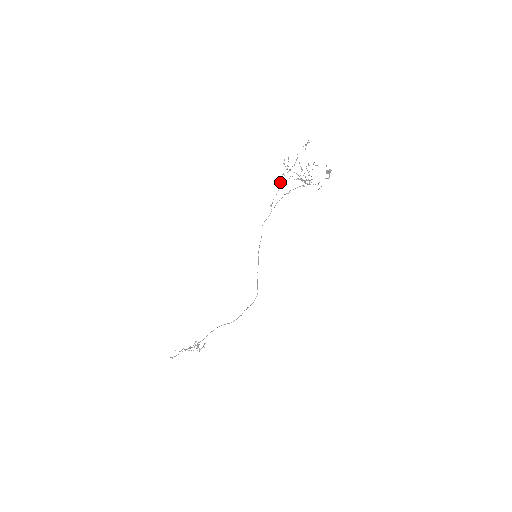
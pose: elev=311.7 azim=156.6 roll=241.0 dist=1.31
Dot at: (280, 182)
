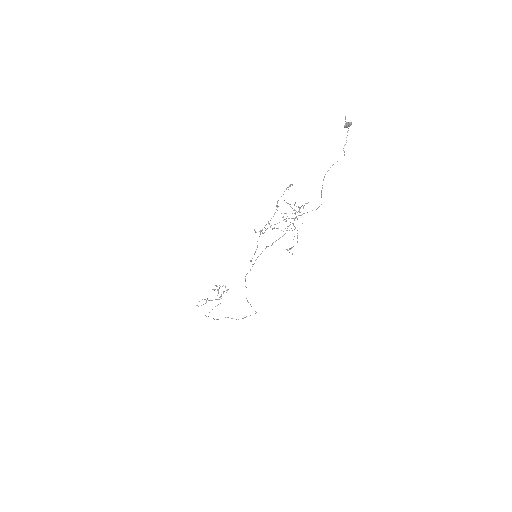
Dot at: occluded
